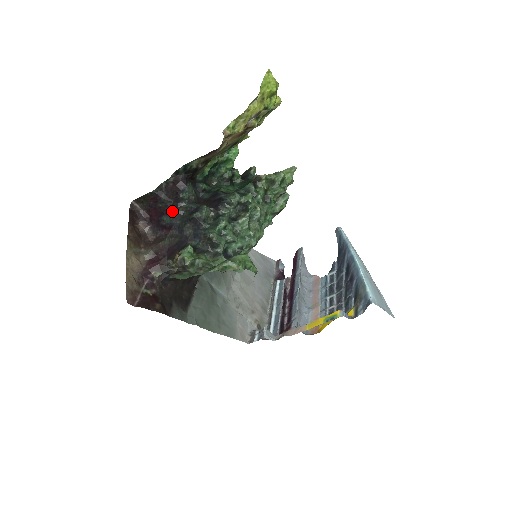
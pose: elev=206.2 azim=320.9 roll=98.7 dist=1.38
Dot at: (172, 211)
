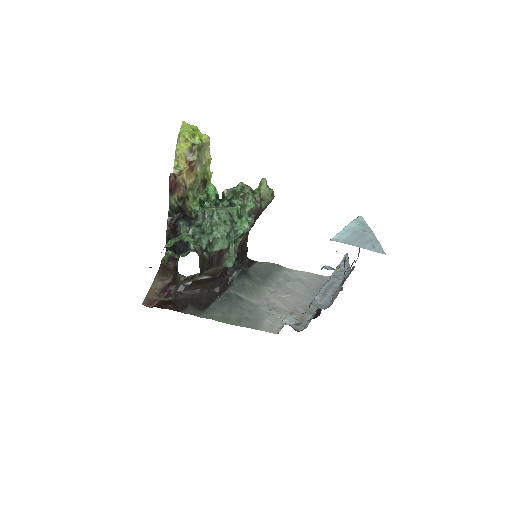
Dot at: (176, 242)
